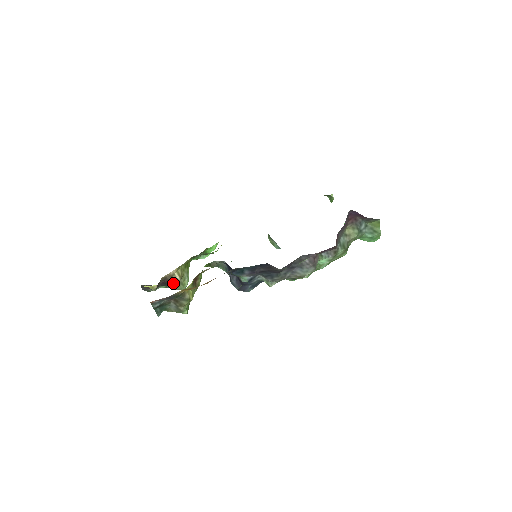
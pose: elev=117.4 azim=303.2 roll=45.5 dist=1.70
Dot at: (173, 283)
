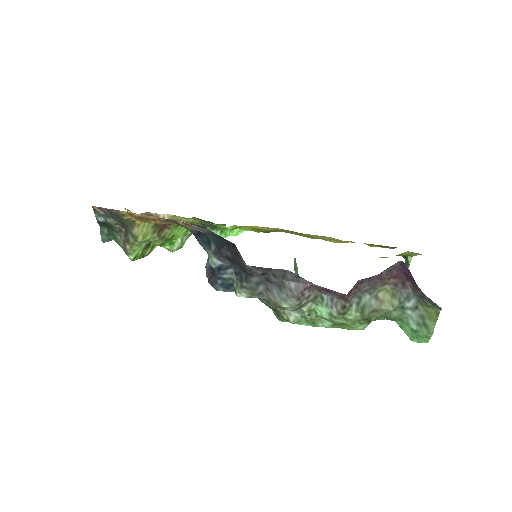
Dot at: occluded
